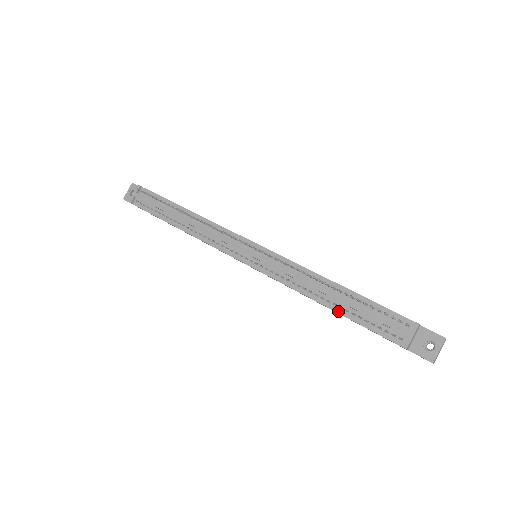
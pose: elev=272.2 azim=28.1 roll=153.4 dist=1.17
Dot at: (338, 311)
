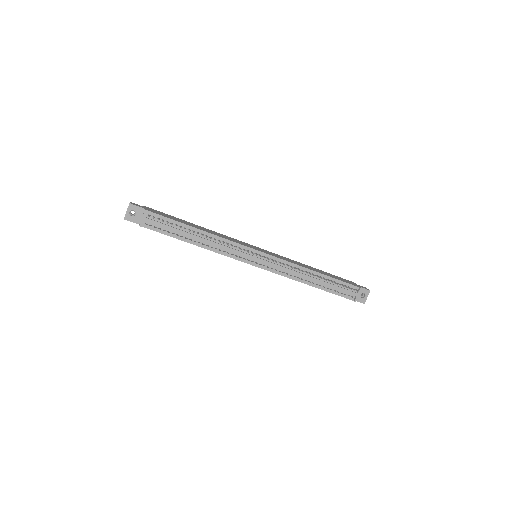
Dot at: (319, 288)
